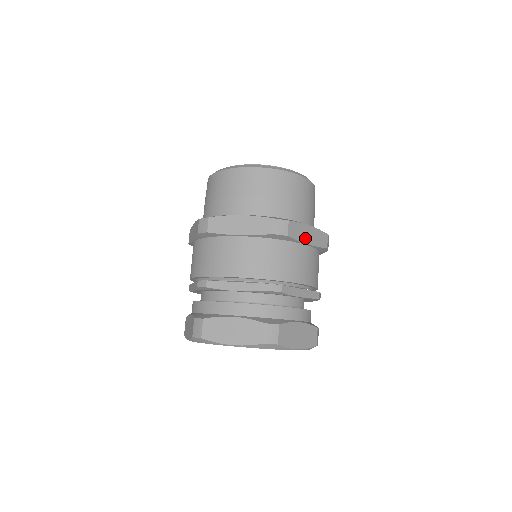
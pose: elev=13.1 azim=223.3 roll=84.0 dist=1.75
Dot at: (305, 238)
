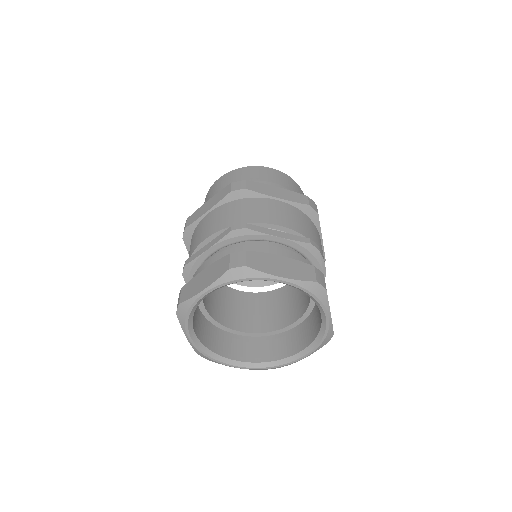
Dot at: (272, 194)
